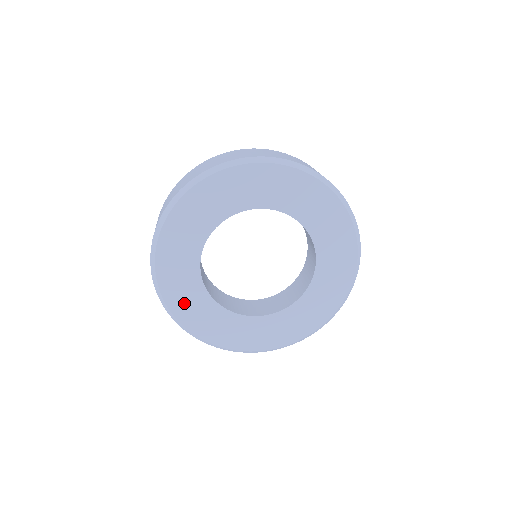
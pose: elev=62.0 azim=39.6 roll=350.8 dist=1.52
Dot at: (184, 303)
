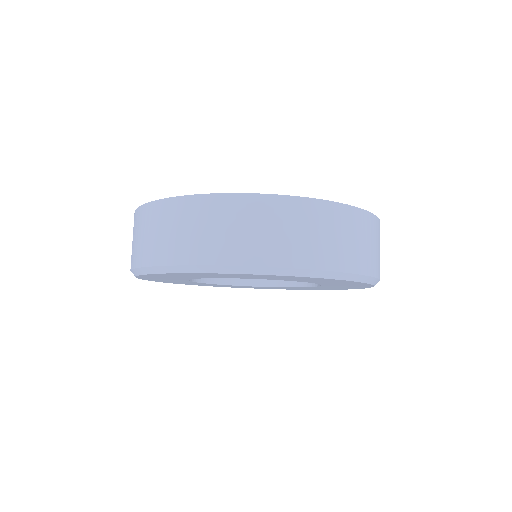
Dot at: occluded
